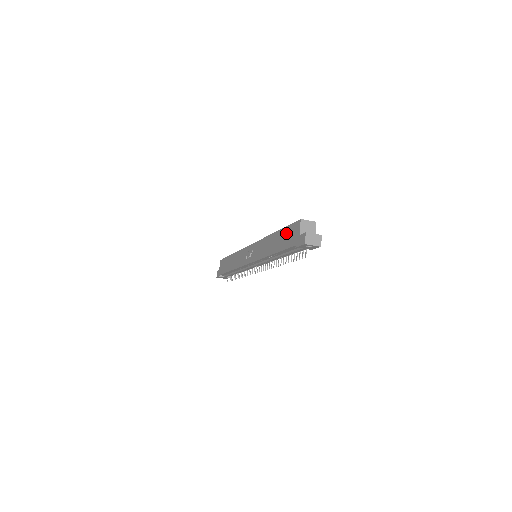
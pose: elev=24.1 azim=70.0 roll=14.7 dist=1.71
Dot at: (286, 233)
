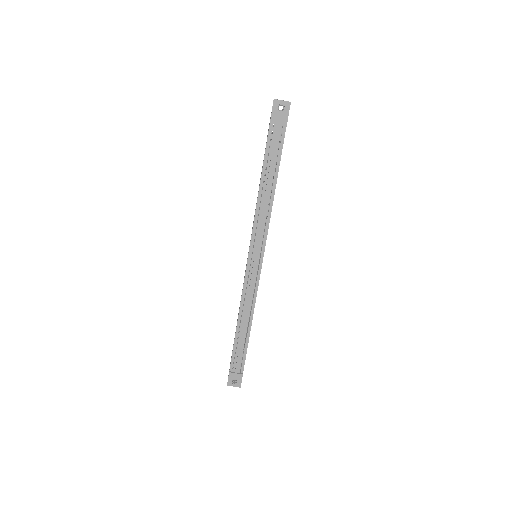
Dot at: occluded
